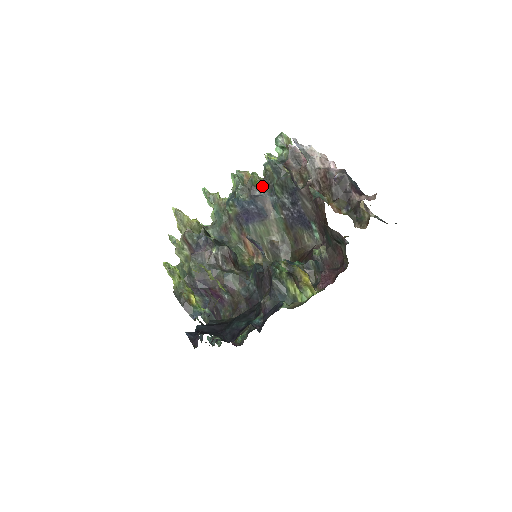
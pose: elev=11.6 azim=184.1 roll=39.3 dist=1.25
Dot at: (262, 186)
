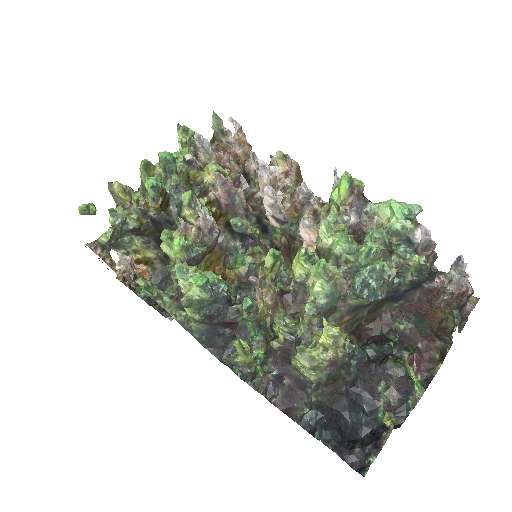
Dot at: occluded
